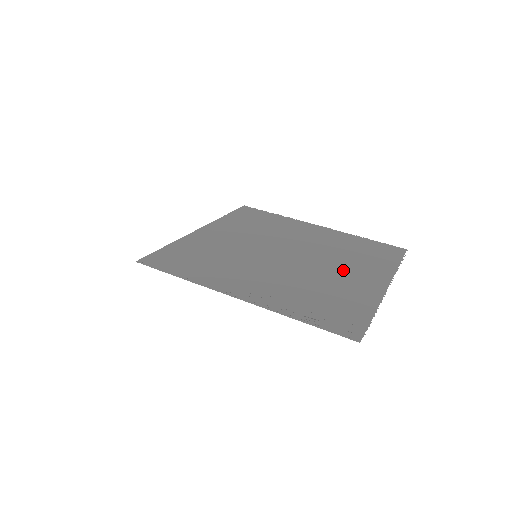
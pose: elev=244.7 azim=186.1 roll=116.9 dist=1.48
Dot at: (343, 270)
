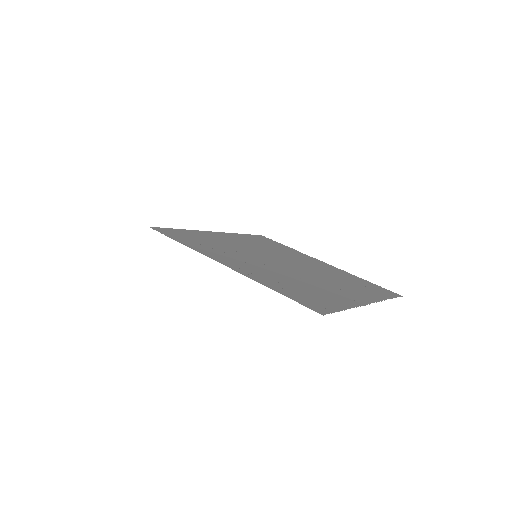
Dot at: (332, 284)
